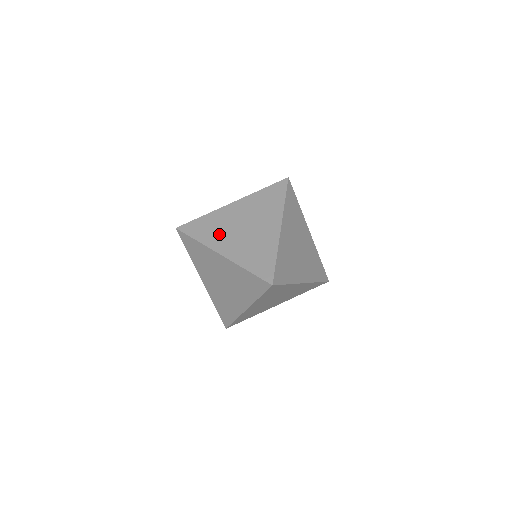
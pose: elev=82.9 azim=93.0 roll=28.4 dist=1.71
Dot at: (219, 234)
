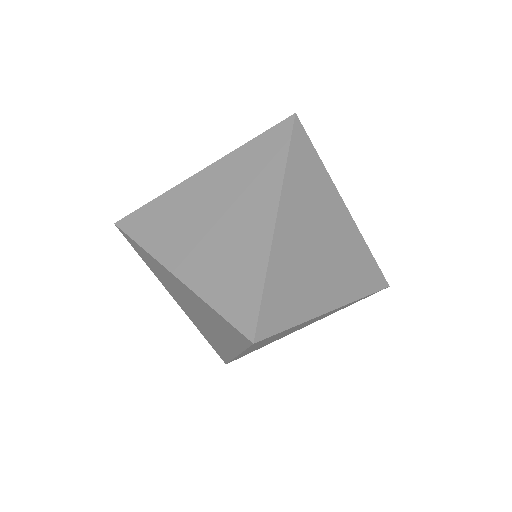
Dot at: (174, 234)
